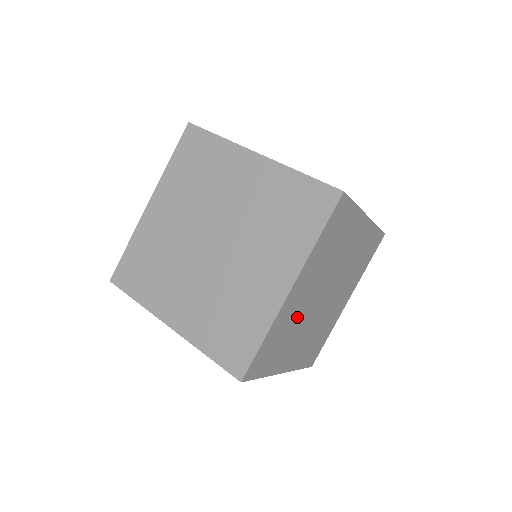
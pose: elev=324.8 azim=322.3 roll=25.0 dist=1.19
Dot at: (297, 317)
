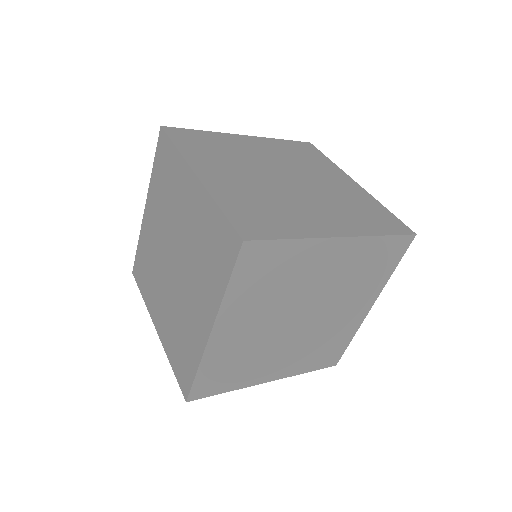
Dot at: (252, 345)
